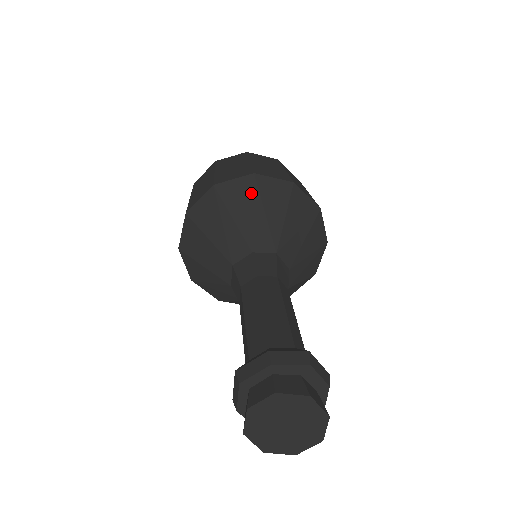
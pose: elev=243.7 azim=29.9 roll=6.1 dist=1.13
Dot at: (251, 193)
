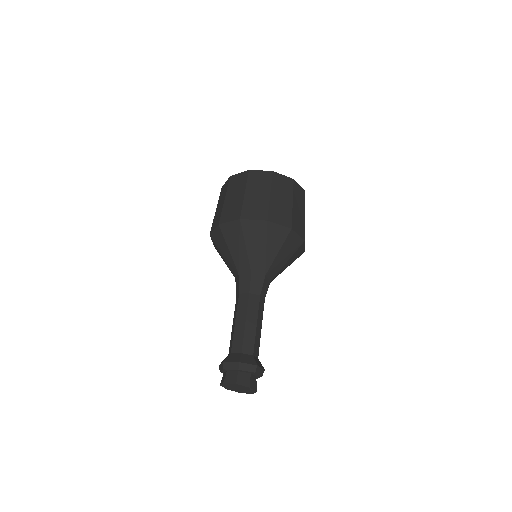
Dot at: (262, 234)
